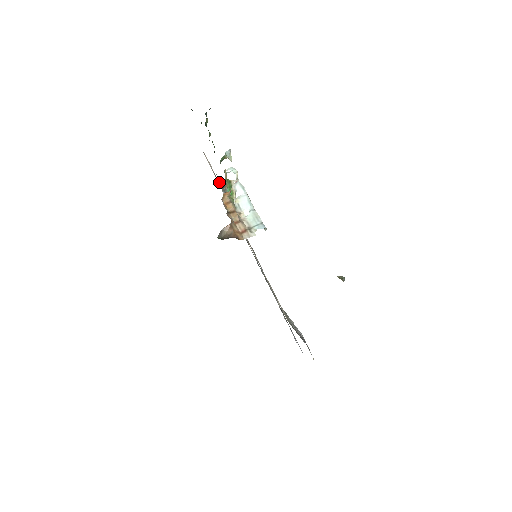
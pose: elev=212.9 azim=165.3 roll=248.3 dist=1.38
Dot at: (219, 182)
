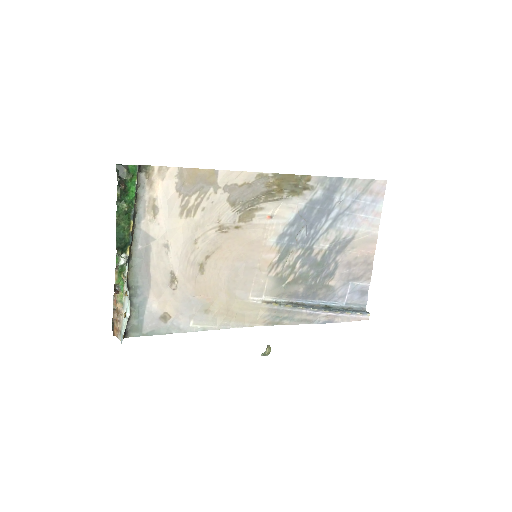
Dot at: (136, 257)
